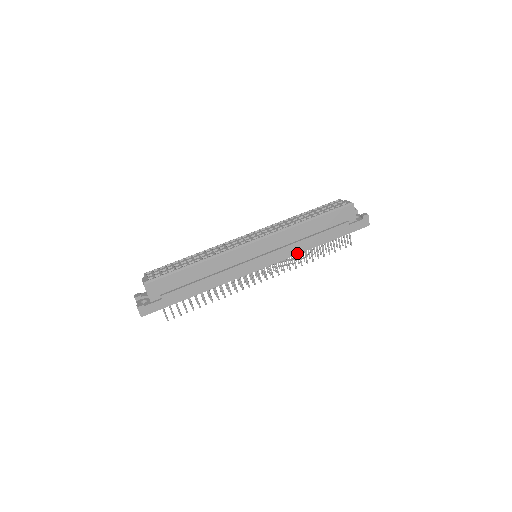
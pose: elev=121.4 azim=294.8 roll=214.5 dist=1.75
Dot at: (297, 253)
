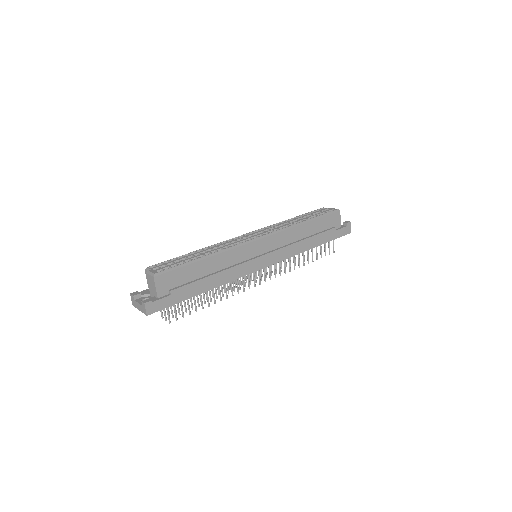
Dot at: (295, 254)
